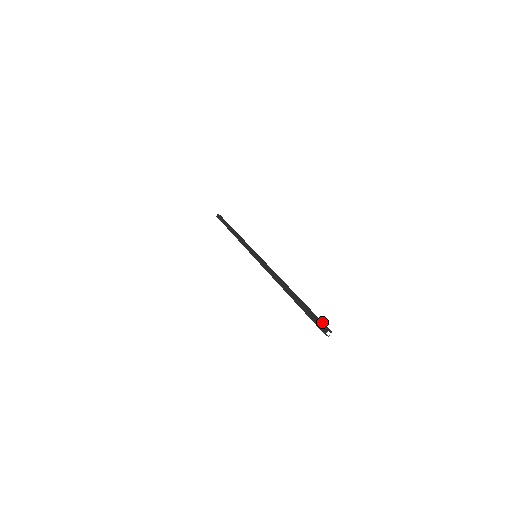
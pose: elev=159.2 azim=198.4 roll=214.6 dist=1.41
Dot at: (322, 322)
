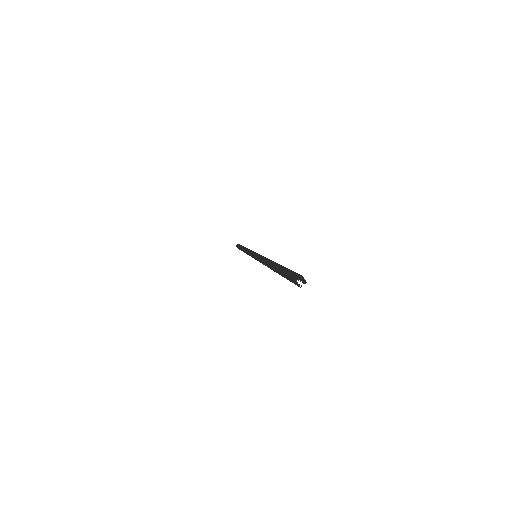
Dot at: occluded
